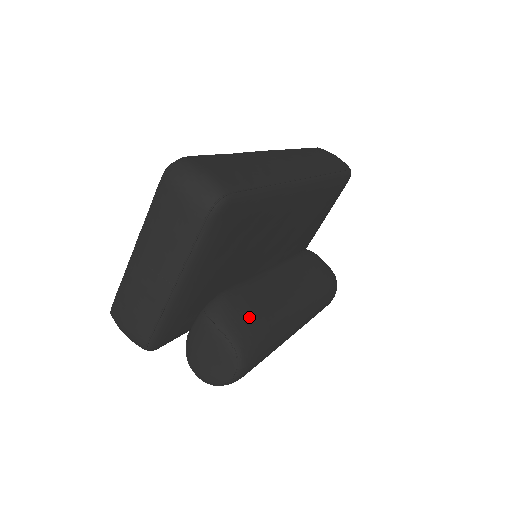
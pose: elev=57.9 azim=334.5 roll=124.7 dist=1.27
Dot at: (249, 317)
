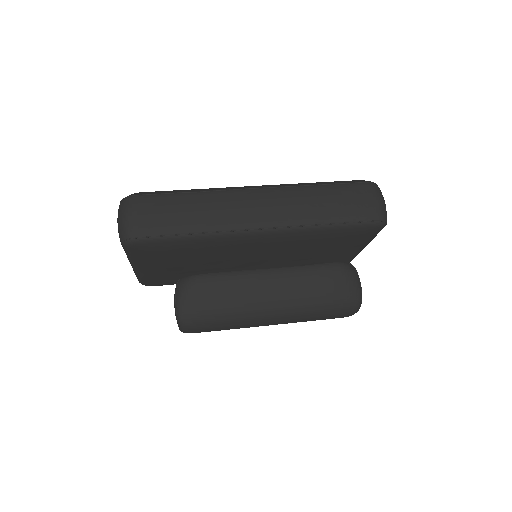
Dot at: (202, 302)
